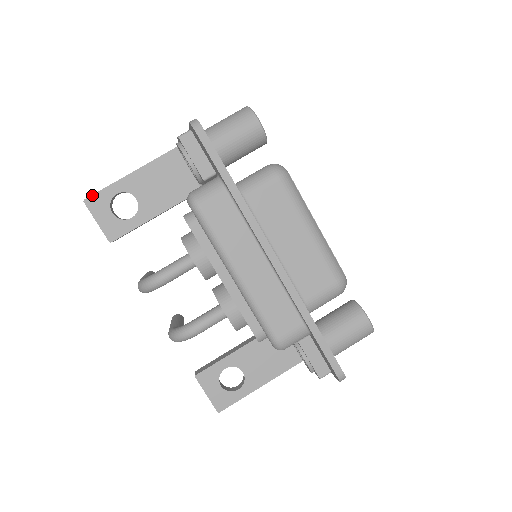
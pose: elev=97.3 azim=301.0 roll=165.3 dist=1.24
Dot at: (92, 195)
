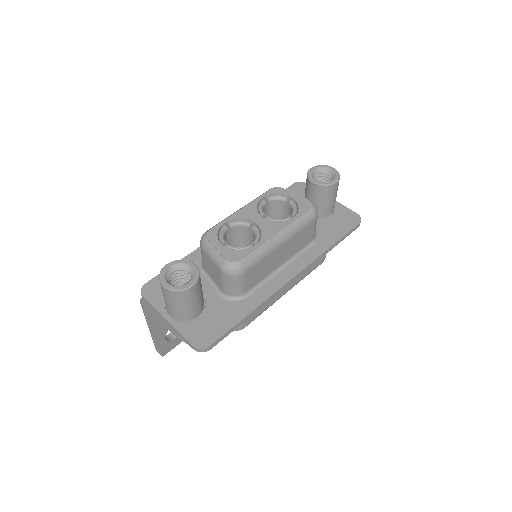
Dot at: (161, 353)
